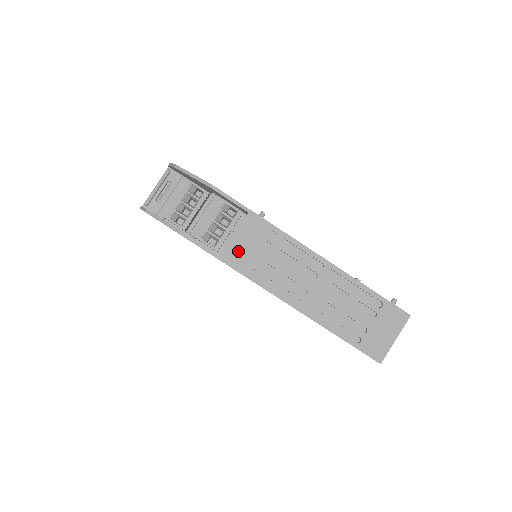
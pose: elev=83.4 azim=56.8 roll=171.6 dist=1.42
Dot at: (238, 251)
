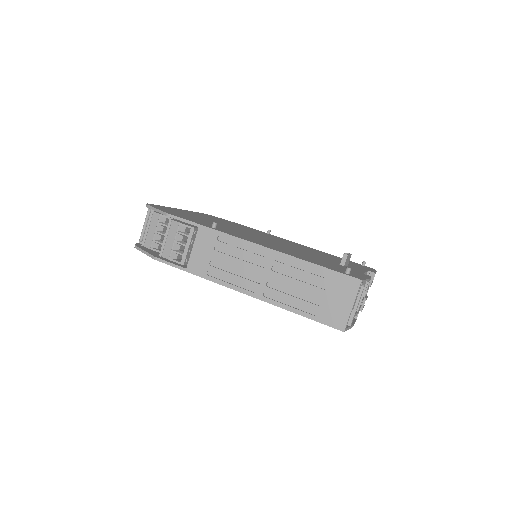
Dot at: (198, 261)
